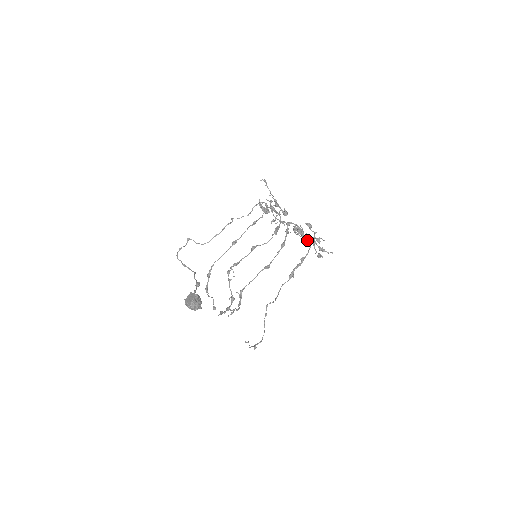
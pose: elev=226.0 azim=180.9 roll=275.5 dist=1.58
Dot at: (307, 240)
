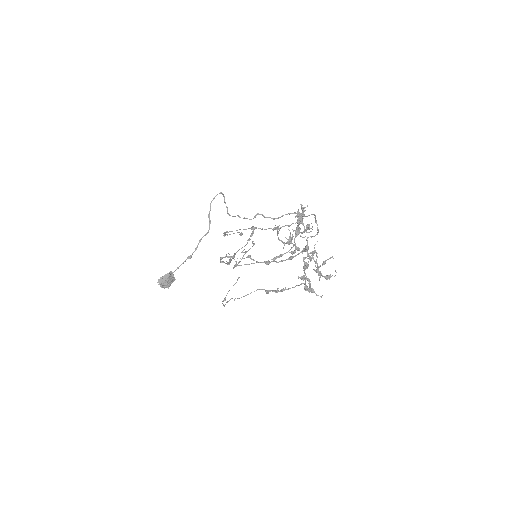
Dot at: (320, 265)
